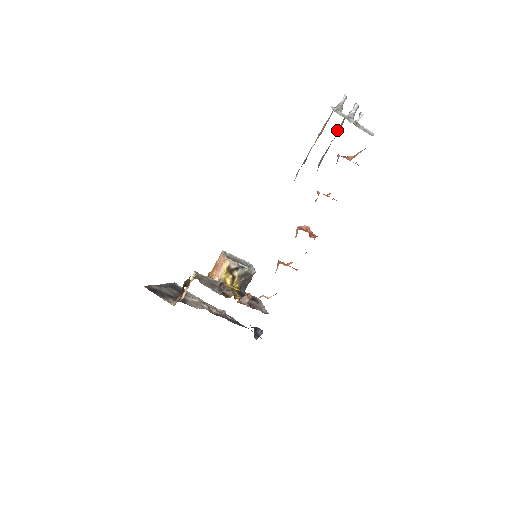
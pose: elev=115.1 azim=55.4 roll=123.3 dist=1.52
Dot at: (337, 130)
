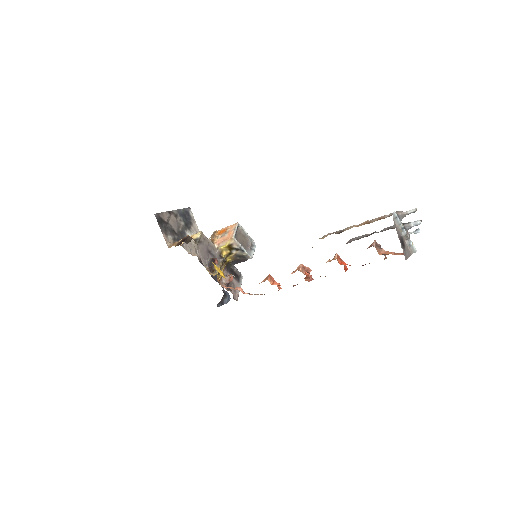
Dot at: (387, 227)
